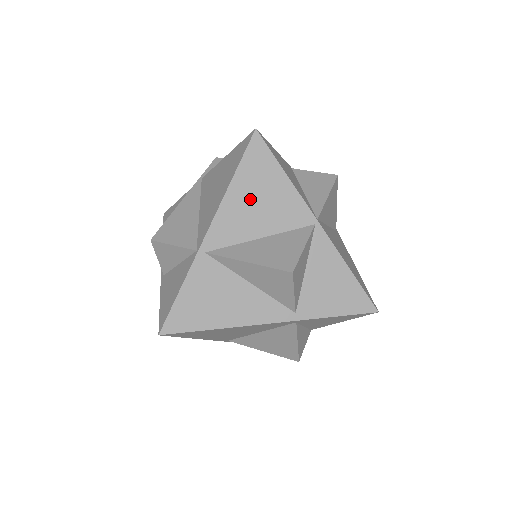
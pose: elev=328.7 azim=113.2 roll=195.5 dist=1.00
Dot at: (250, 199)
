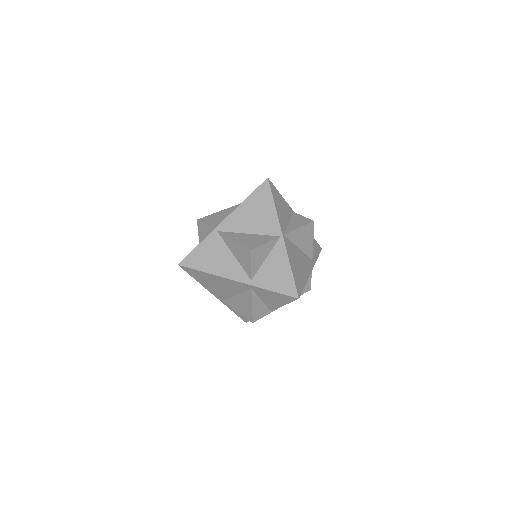
Dot at: (251, 212)
